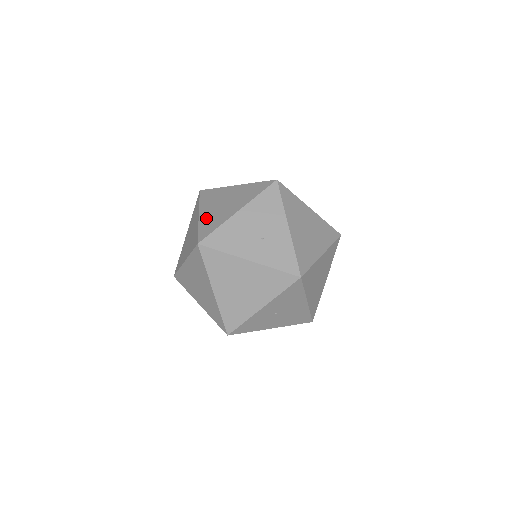
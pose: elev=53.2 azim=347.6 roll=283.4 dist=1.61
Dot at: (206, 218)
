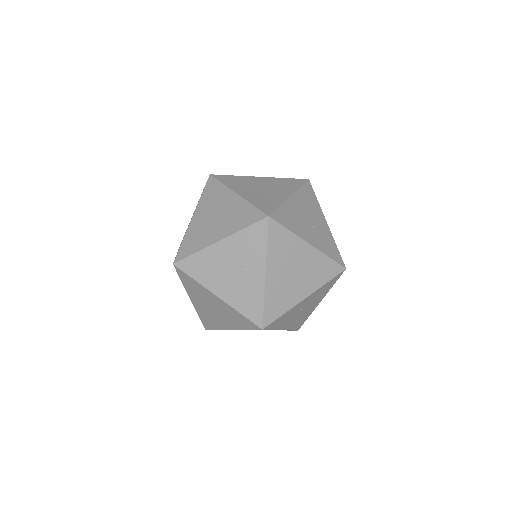
Dot at: (253, 197)
